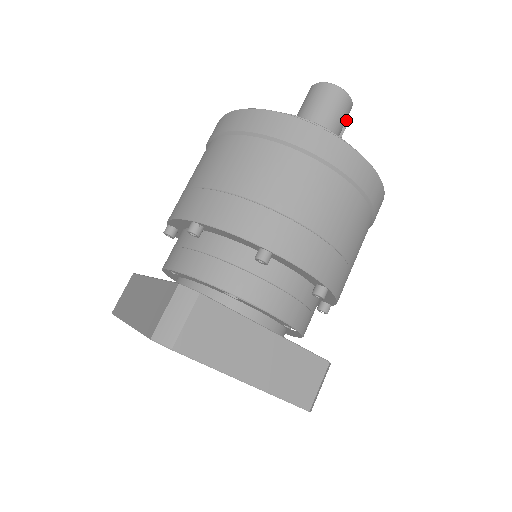
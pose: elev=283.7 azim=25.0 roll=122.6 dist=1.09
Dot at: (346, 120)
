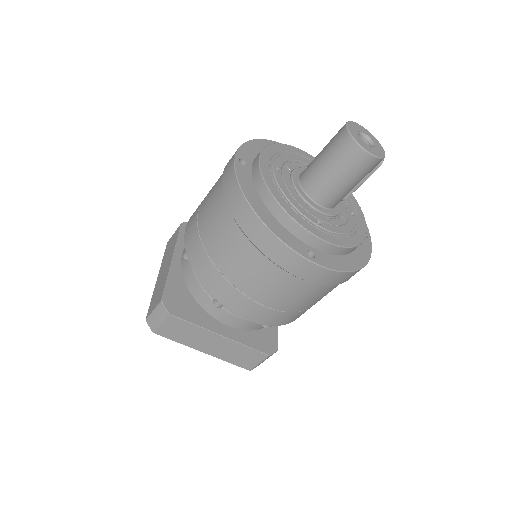
Dot at: occluded
